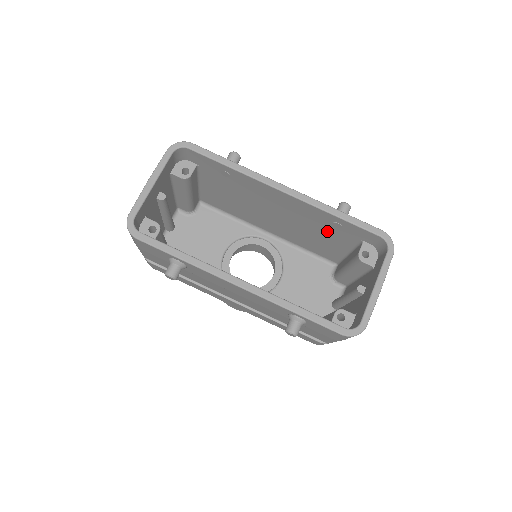
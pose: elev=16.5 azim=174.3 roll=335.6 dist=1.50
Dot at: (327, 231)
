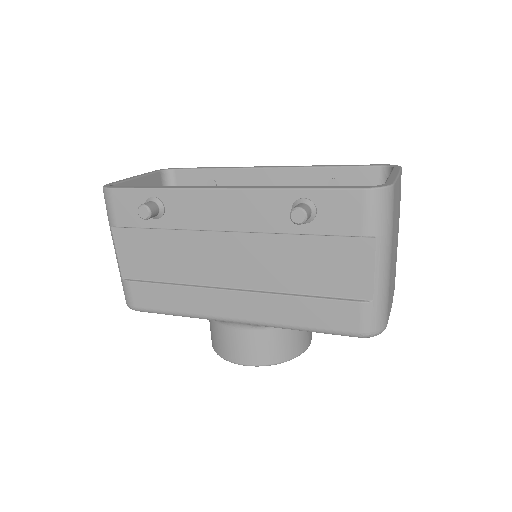
Dot at: occluded
